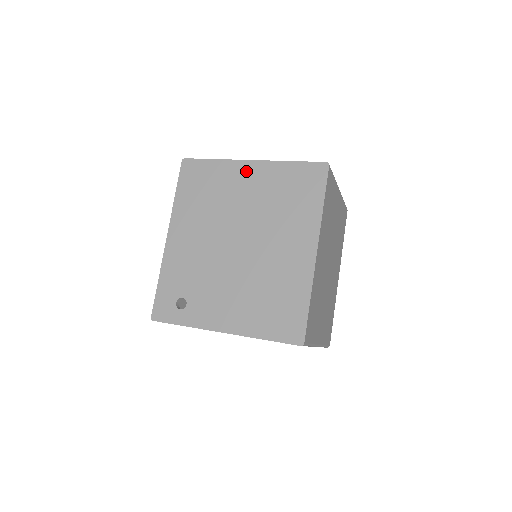
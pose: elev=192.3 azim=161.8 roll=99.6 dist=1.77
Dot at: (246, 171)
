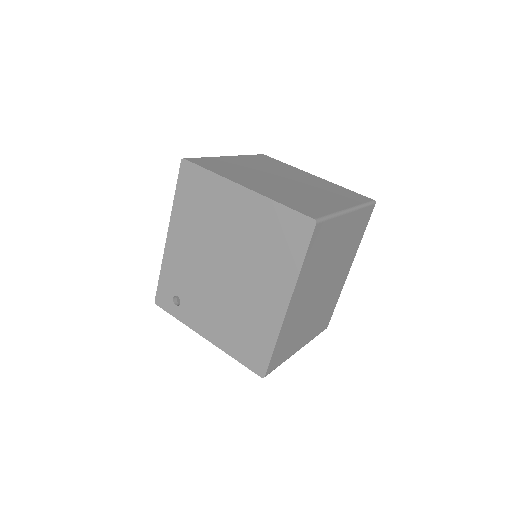
Dot at: (237, 197)
